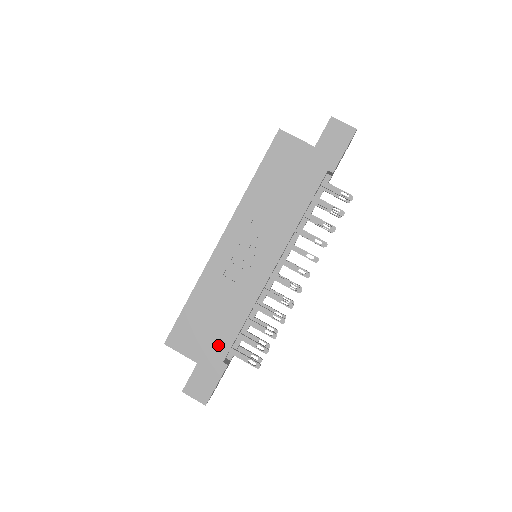
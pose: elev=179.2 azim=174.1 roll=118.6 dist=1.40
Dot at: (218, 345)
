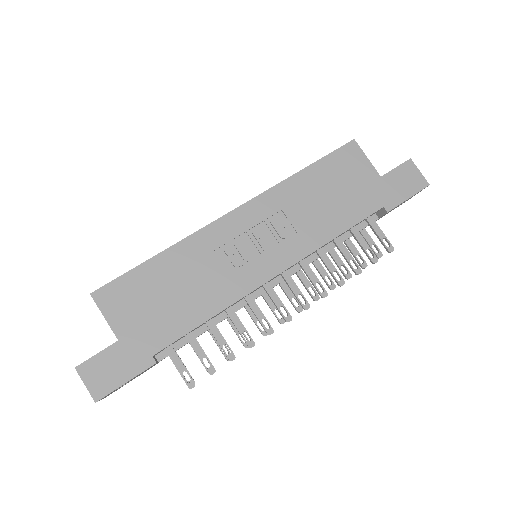
Dot at: (159, 331)
